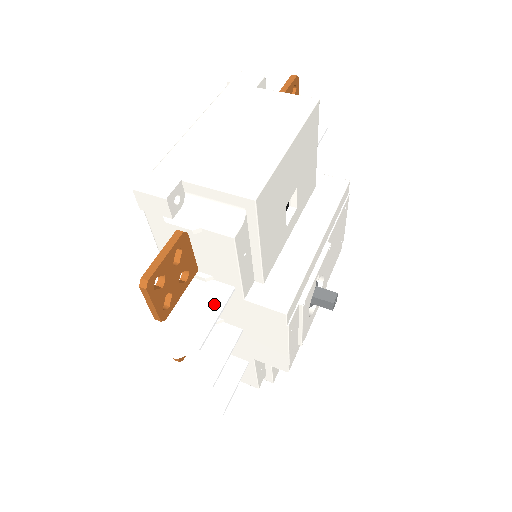
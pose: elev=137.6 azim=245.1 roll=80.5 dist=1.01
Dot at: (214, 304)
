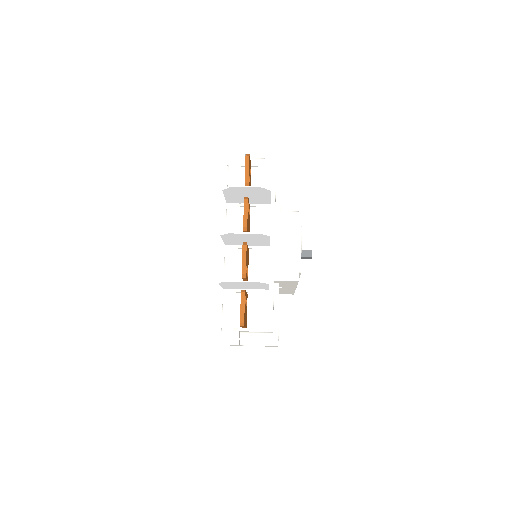
Dot at: (265, 198)
